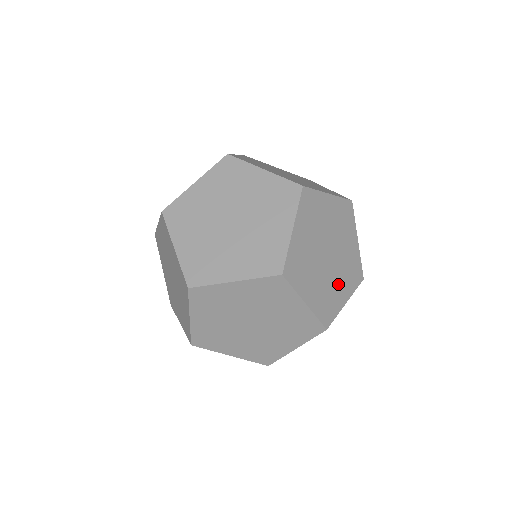
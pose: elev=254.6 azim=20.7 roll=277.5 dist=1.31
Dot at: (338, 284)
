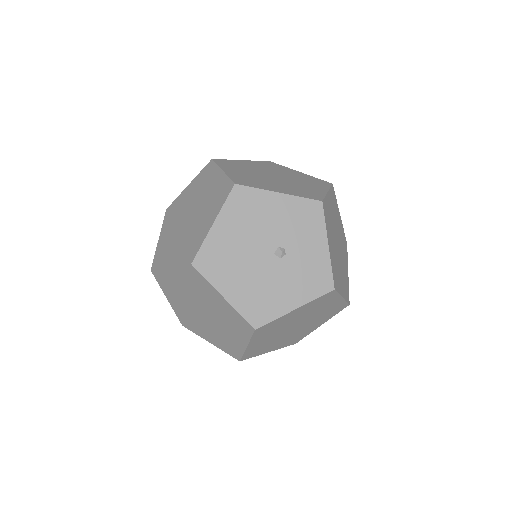
Dot at: occluded
